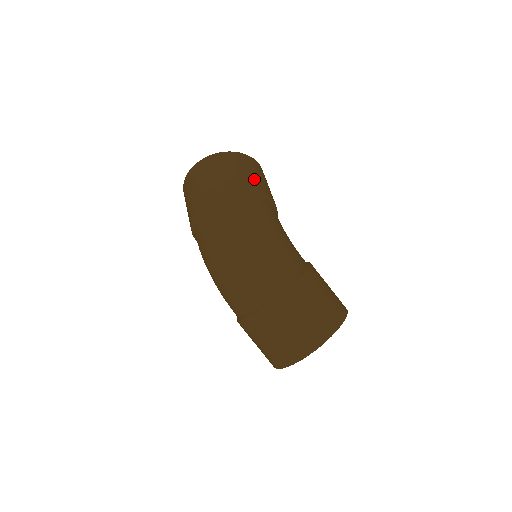
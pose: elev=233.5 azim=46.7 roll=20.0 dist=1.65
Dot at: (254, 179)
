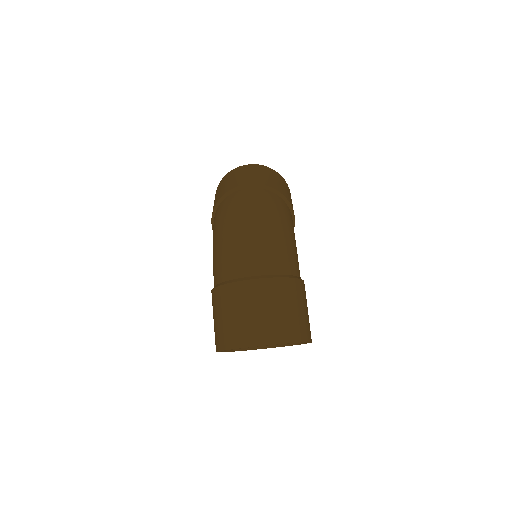
Dot at: occluded
